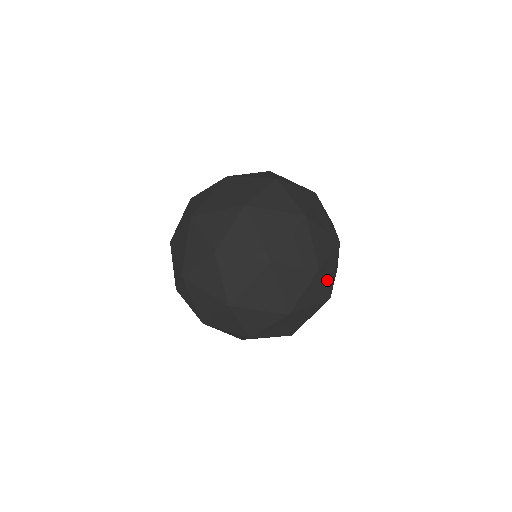
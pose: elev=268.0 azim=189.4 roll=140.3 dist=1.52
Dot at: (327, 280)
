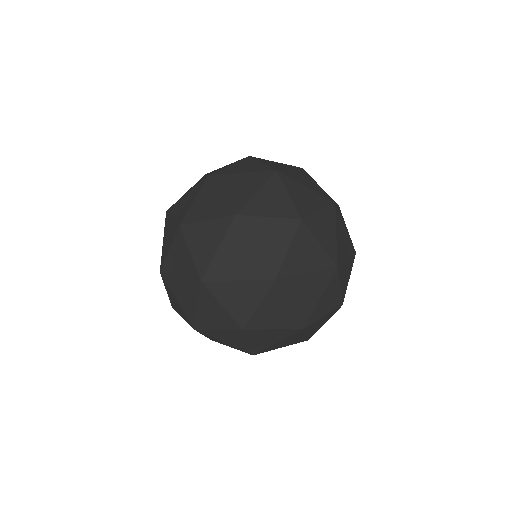
Dot at: (323, 241)
